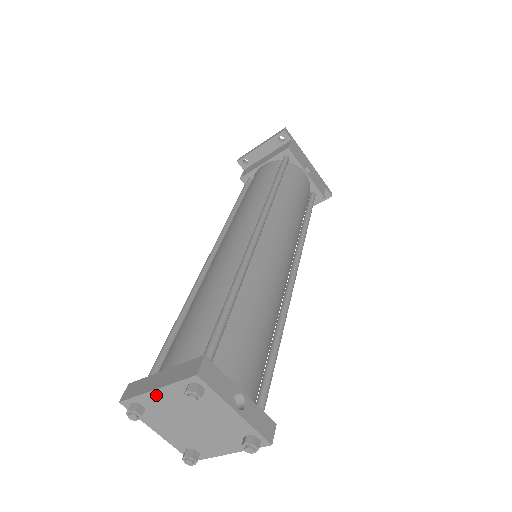
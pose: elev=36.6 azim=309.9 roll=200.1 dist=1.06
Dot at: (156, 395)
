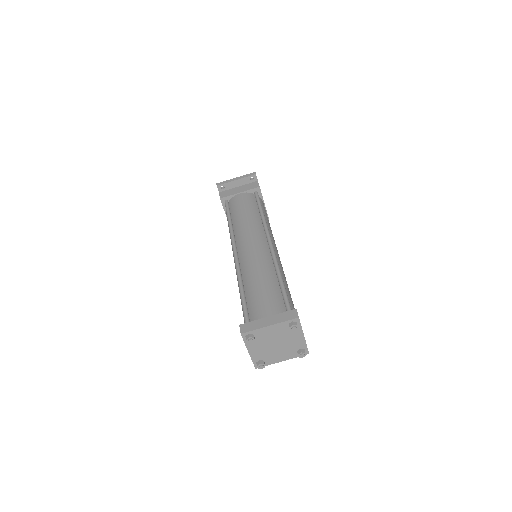
Dot at: (268, 329)
